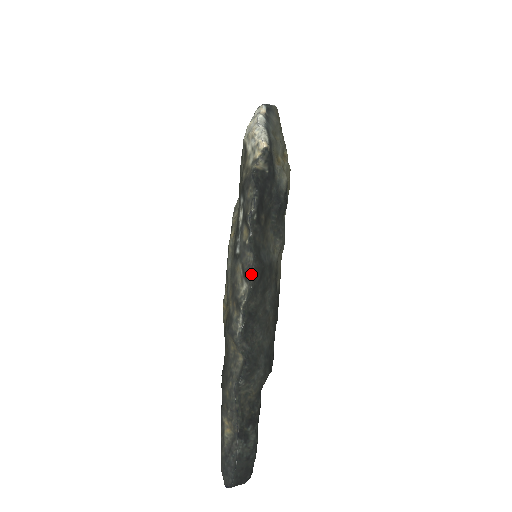
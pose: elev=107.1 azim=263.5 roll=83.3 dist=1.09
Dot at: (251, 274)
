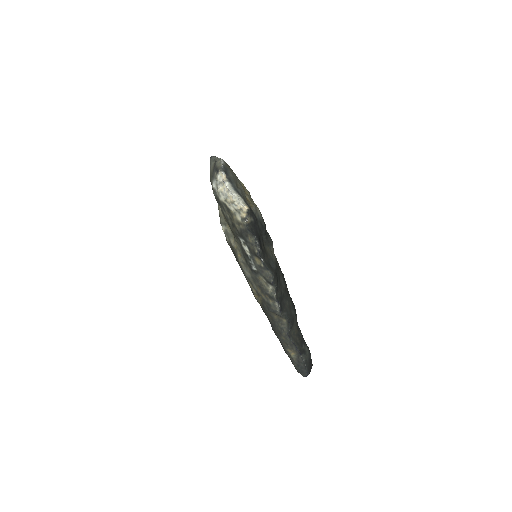
Dot at: (274, 281)
